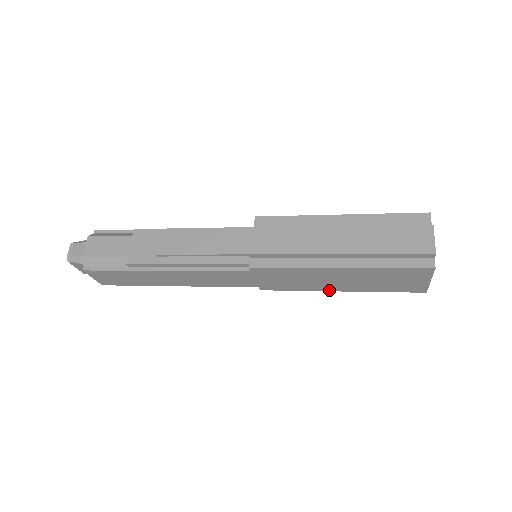
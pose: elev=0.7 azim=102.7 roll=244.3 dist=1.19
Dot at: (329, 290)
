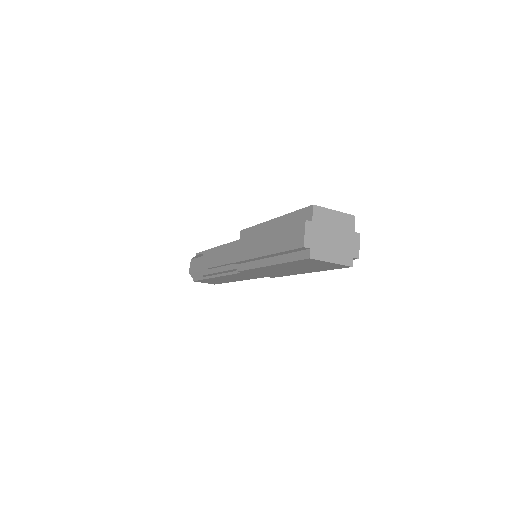
Dot at: (301, 273)
